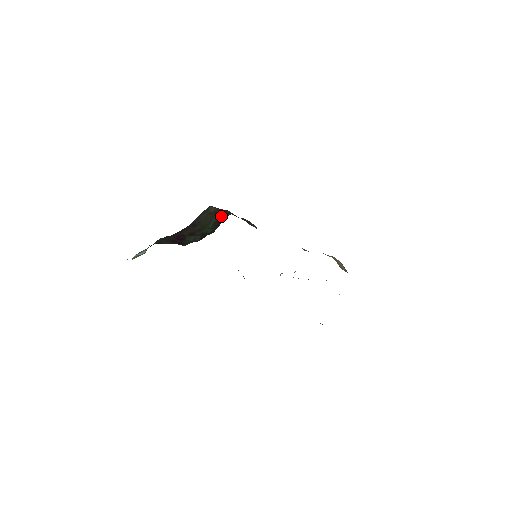
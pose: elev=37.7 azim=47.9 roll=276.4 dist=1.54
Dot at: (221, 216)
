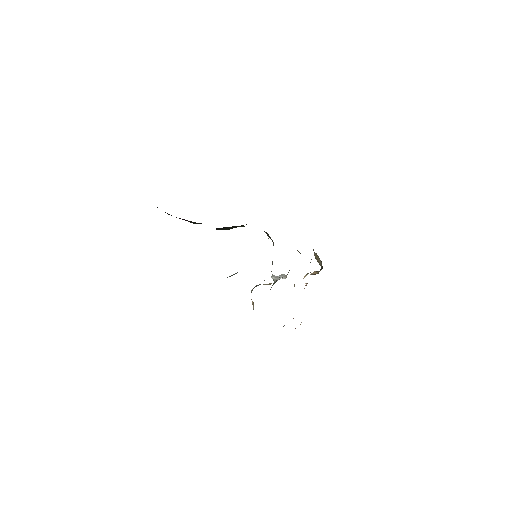
Dot at: (243, 225)
